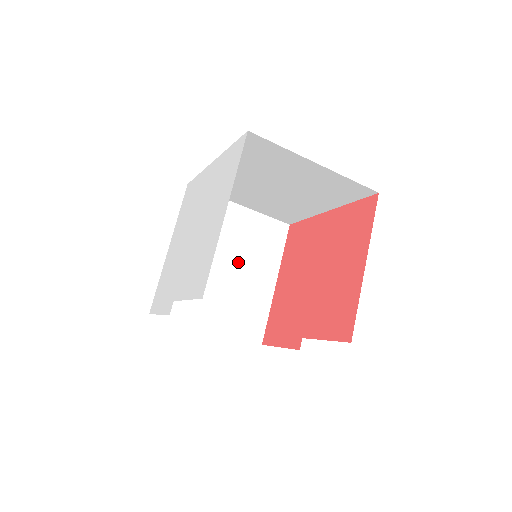
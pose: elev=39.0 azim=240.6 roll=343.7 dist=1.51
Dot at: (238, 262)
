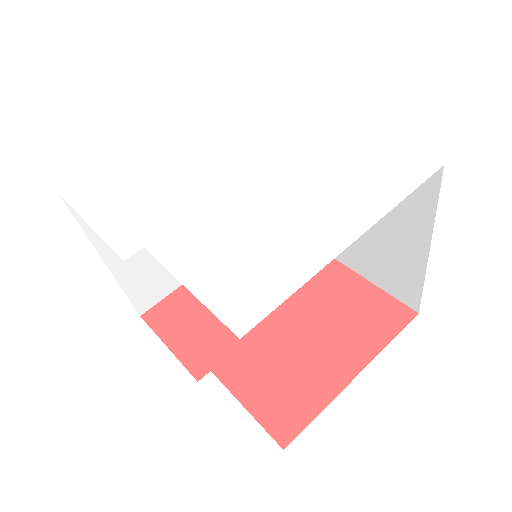
Dot at: occluded
